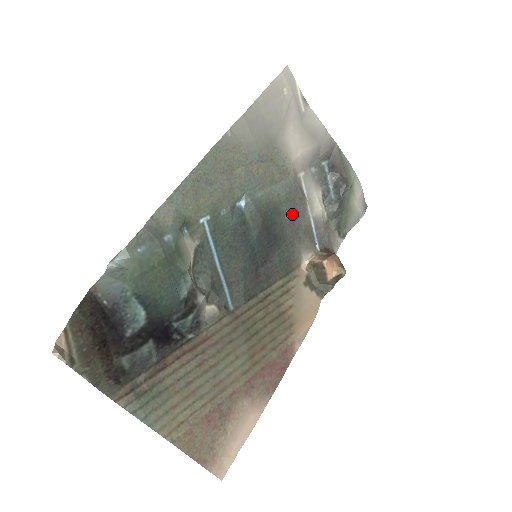
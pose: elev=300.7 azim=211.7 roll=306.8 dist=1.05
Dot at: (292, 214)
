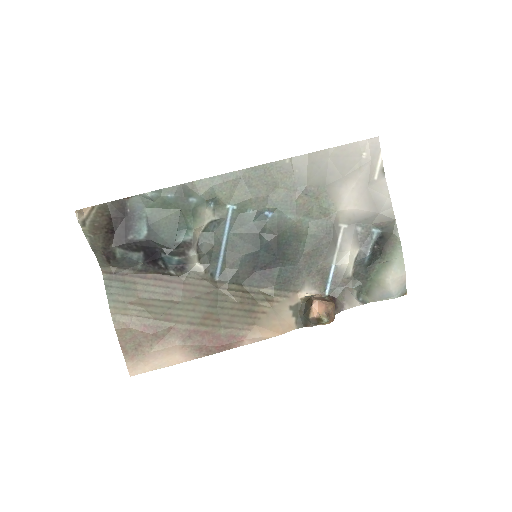
Dot at: (313, 249)
